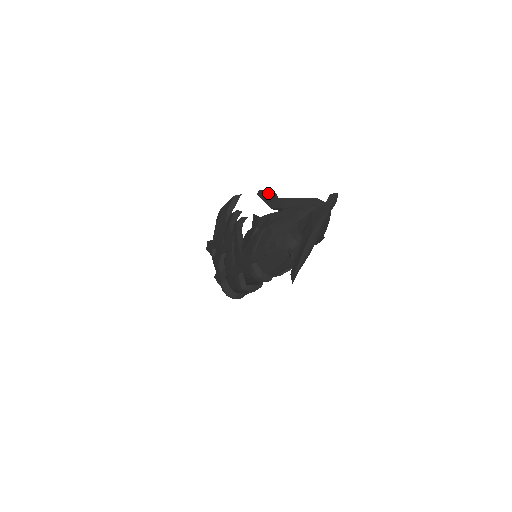
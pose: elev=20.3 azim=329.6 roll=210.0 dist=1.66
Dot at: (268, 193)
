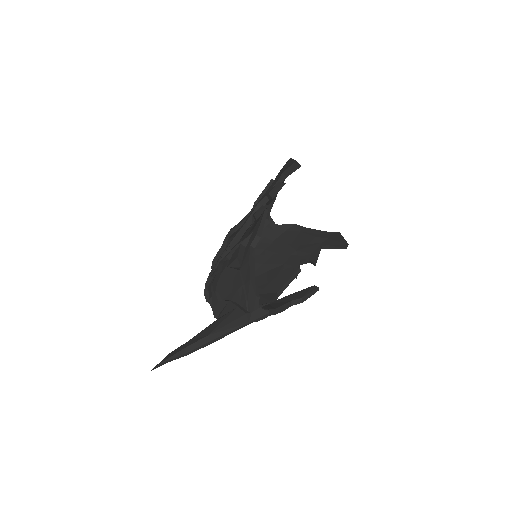
Dot at: (258, 227)
